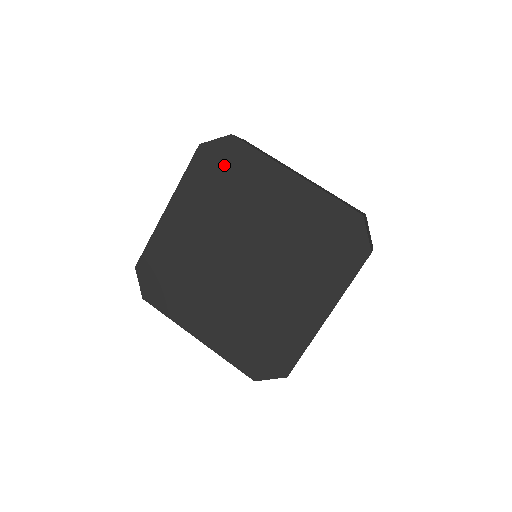
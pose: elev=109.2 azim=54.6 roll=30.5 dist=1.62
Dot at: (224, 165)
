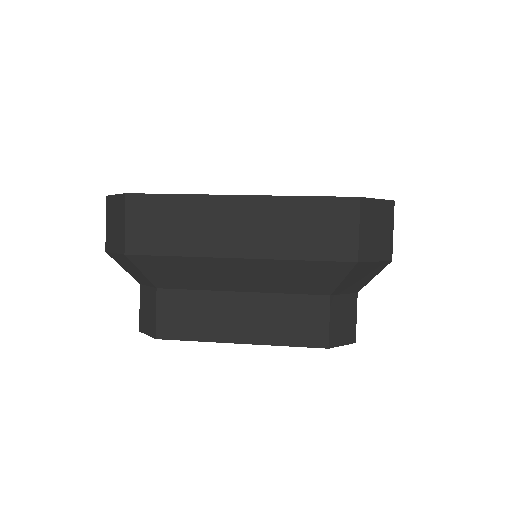
Dot at: occluded
